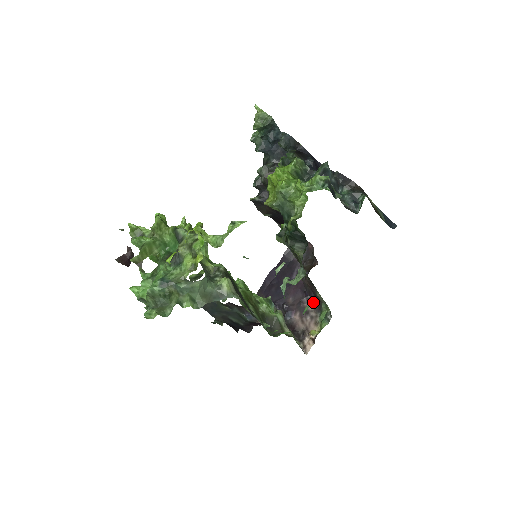
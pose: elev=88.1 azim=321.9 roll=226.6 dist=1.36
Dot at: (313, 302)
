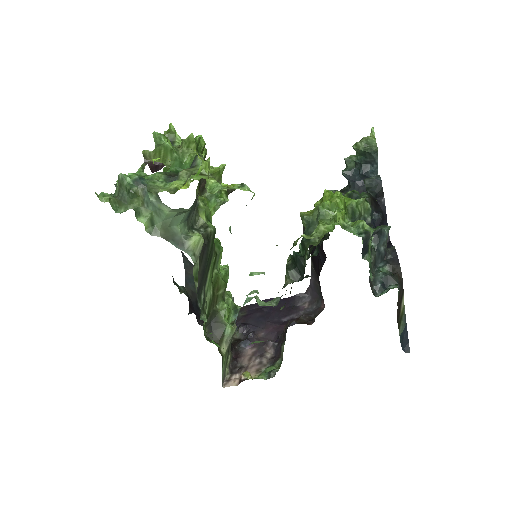
Dot at: (275, 352)
